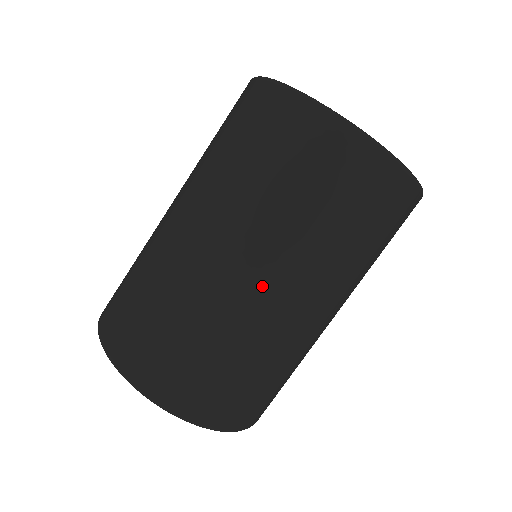
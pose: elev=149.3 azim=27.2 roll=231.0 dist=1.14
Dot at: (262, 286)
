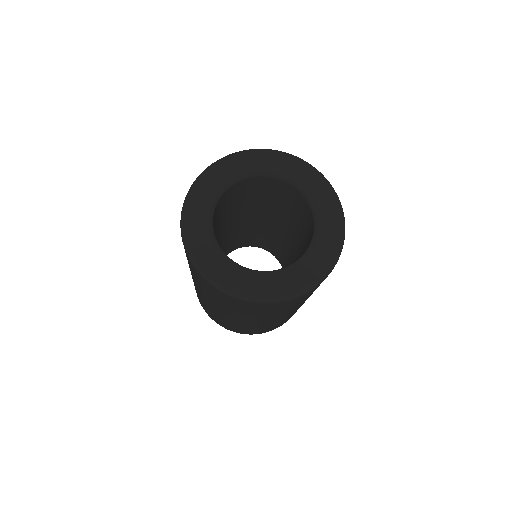
Dot at: (275, 320)
